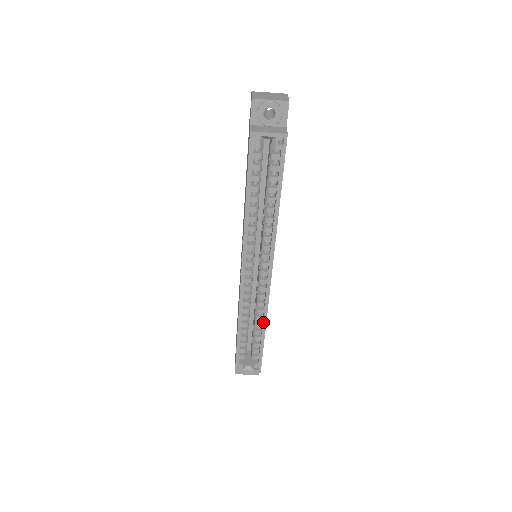
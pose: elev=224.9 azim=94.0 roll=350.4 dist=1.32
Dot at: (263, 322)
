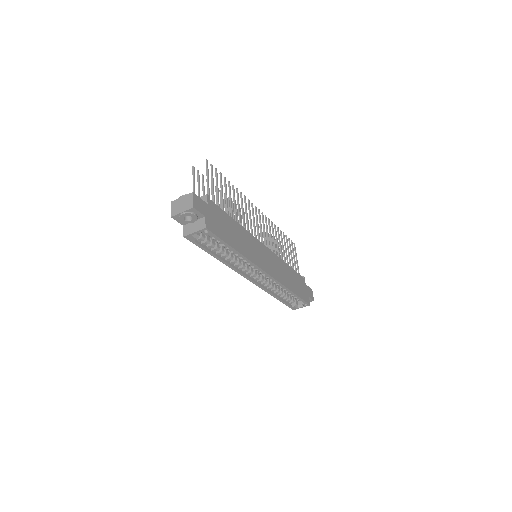
Dot at: occluded
